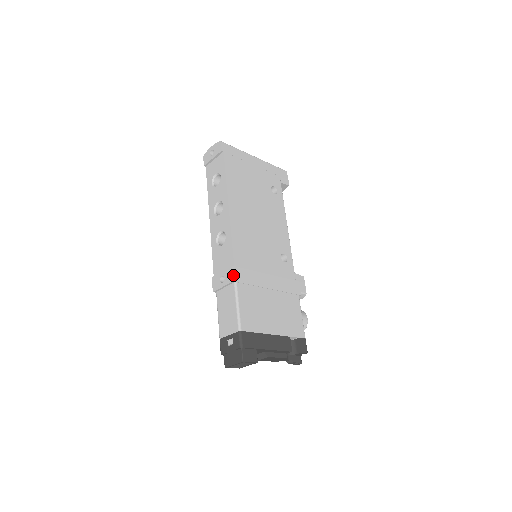
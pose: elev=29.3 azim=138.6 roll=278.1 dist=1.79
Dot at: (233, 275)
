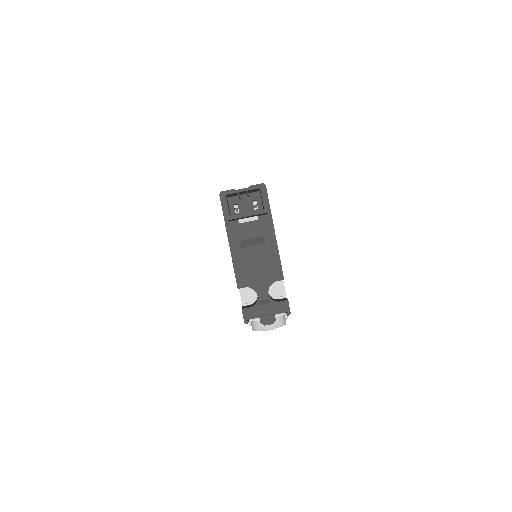
Dot at: occluded
